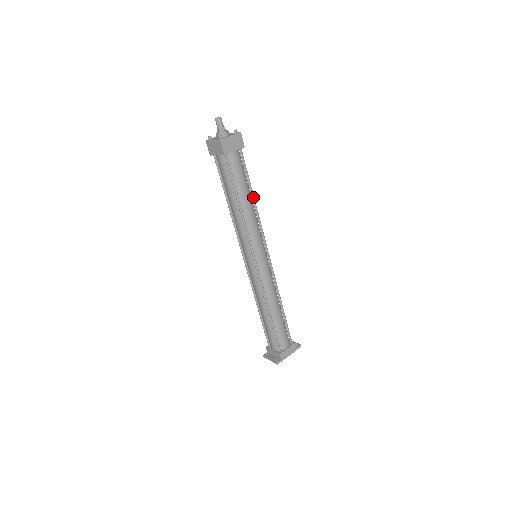
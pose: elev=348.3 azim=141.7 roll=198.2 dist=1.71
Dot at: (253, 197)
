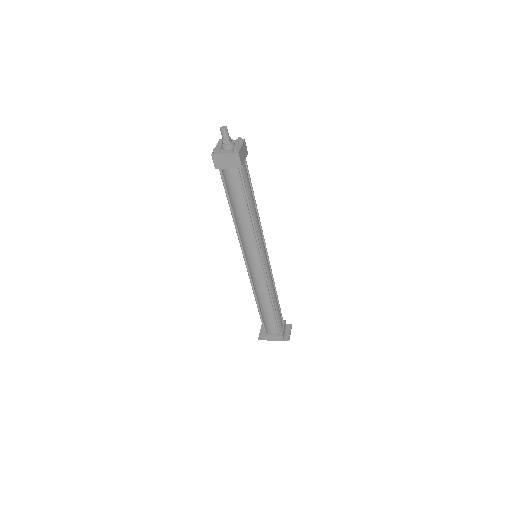
Dot at: (250, 212)
